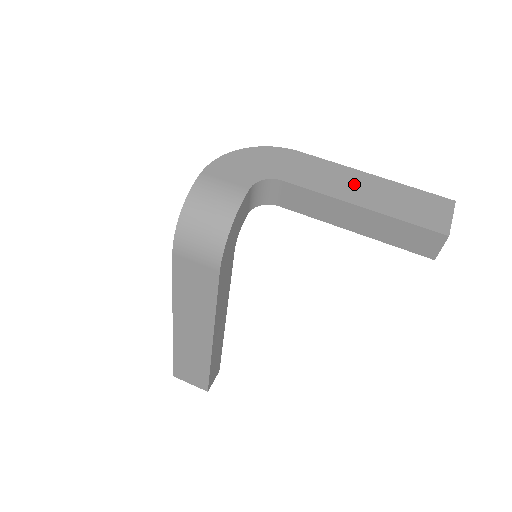
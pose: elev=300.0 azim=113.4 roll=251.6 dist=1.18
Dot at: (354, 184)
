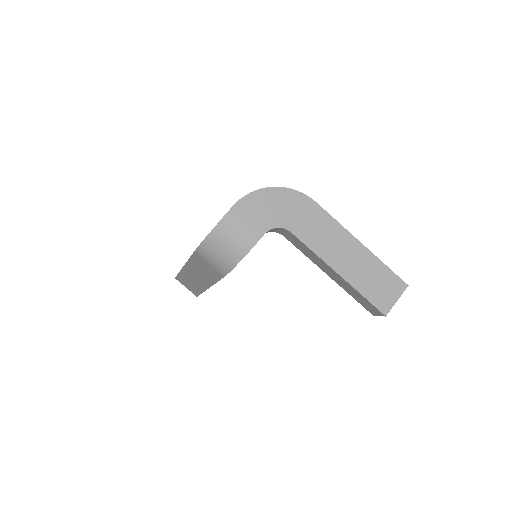
Dot at: (343, 250)
